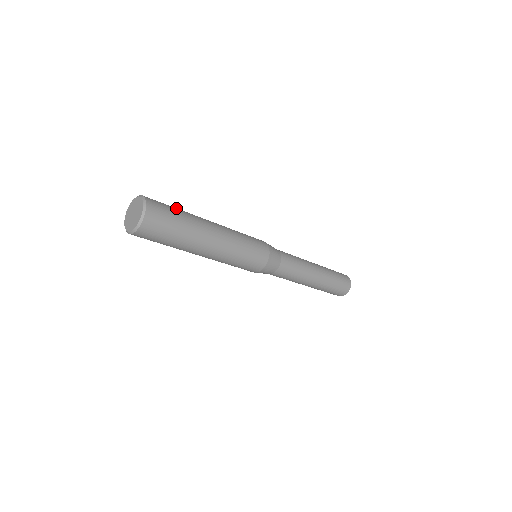
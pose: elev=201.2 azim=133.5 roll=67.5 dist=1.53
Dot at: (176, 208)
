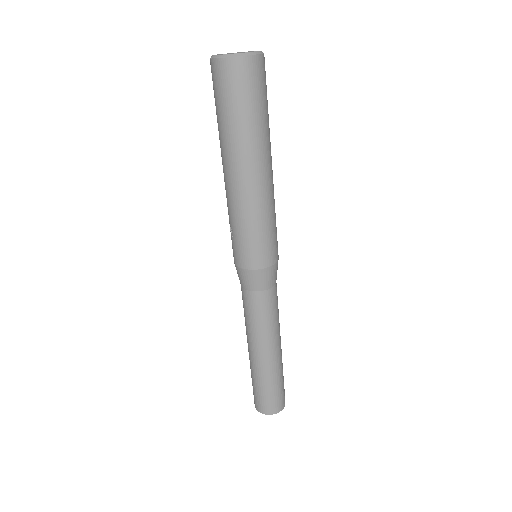
Dot at: occluded
